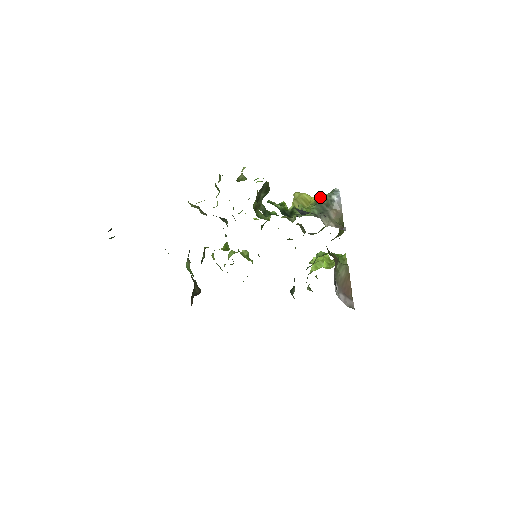
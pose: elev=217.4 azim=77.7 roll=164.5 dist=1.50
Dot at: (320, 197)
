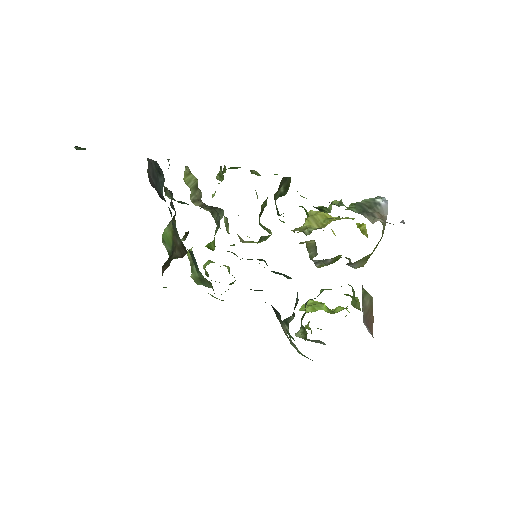
Dot at: occluded
